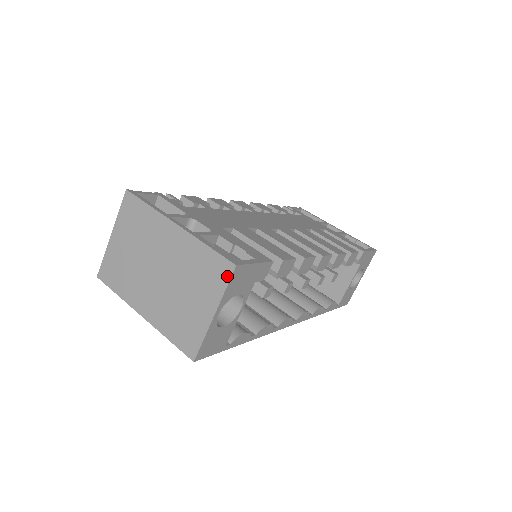
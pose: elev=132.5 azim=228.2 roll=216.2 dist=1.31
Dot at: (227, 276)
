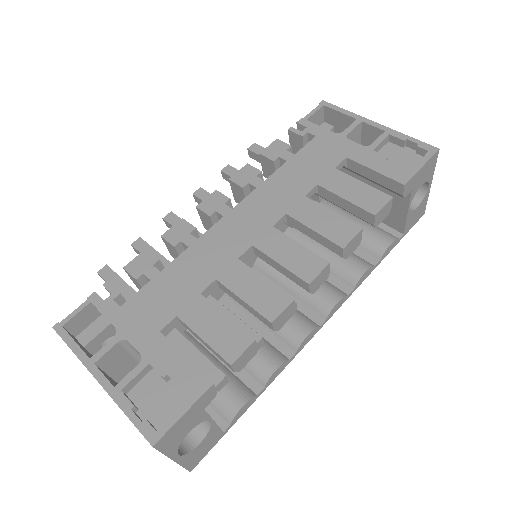
Dot at: (155, 447)
